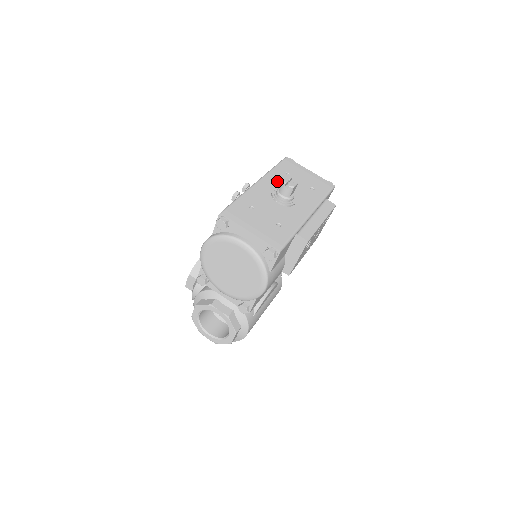
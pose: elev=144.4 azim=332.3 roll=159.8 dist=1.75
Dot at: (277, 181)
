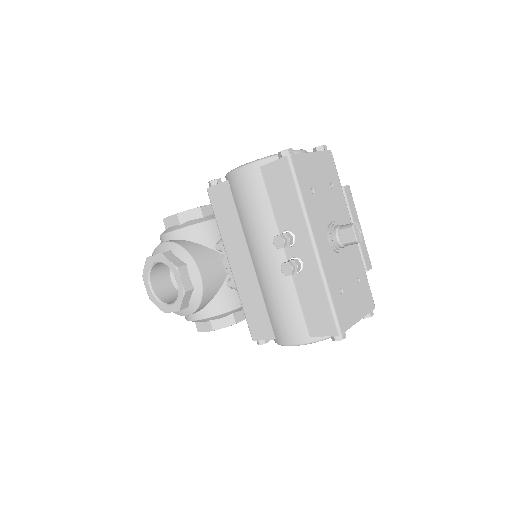
Dot at: (319, 219)
